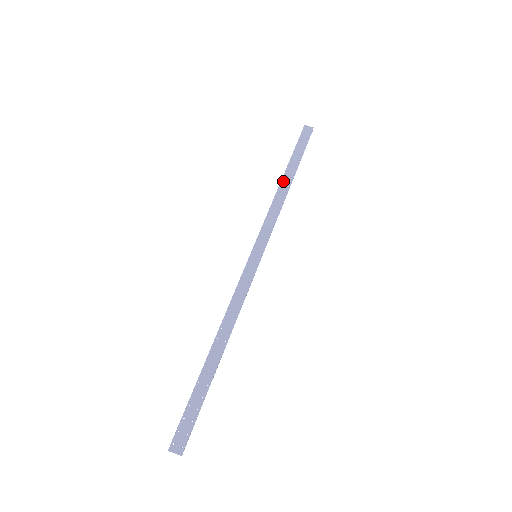
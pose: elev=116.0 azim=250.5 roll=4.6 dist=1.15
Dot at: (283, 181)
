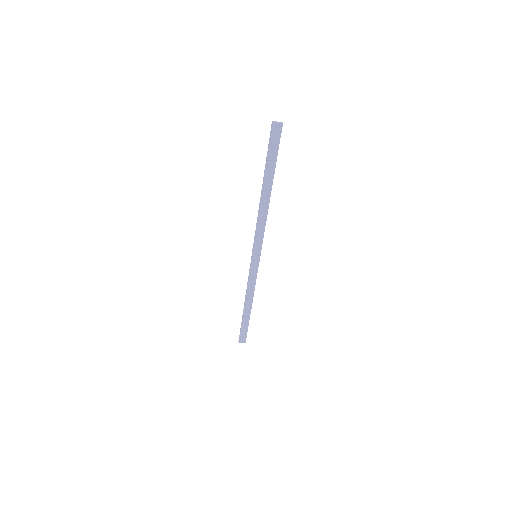
Dot at: (246, 304)
